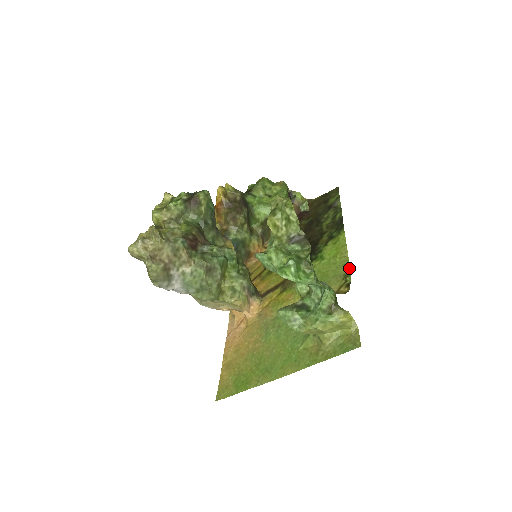
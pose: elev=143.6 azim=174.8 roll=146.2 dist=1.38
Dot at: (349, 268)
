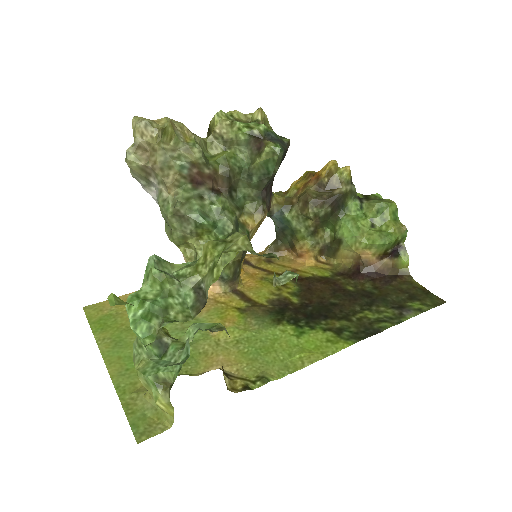
Dot at: (280, 377)
